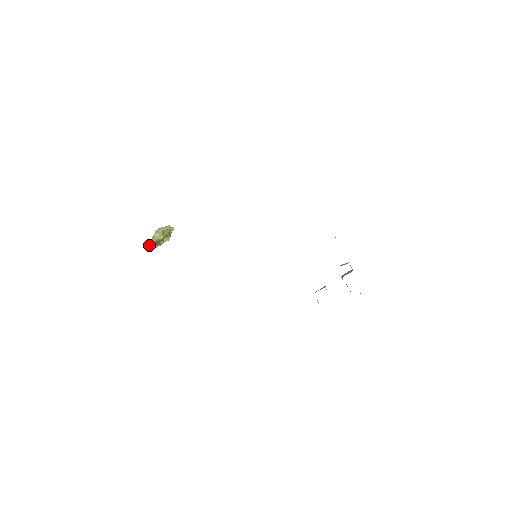
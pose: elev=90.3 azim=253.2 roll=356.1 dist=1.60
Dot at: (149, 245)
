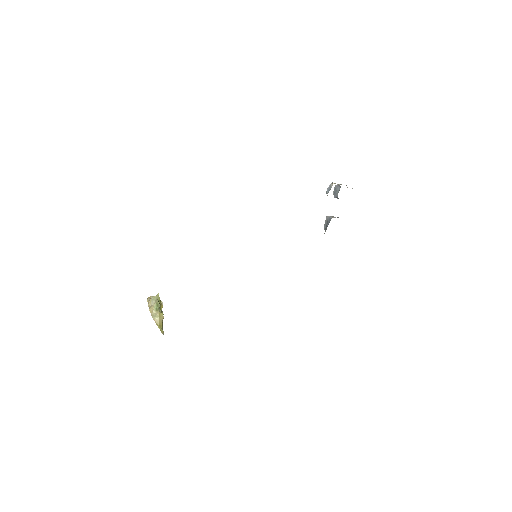
Dot at: (163, 334)
